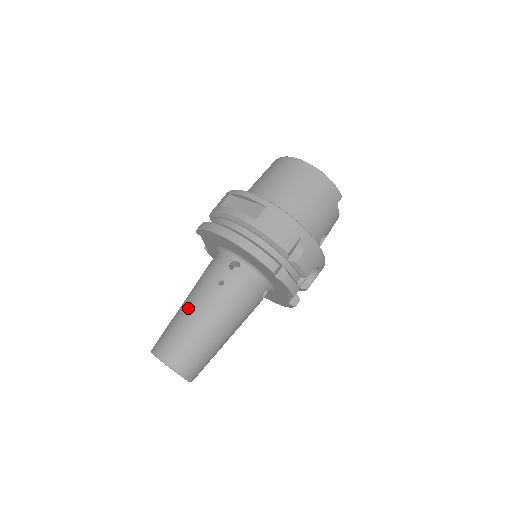
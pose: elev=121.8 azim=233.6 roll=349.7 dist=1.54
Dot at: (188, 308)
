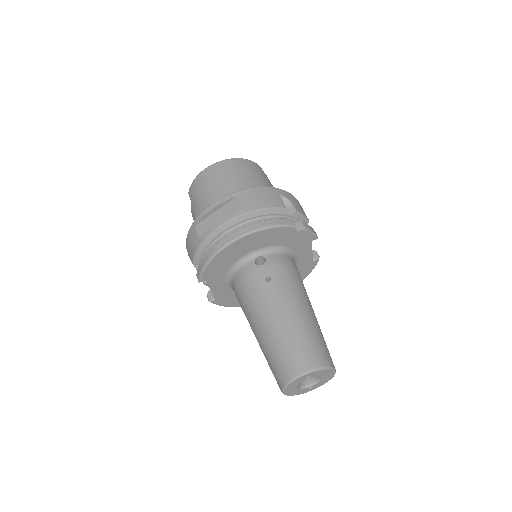
Dot at: (269, 322)
